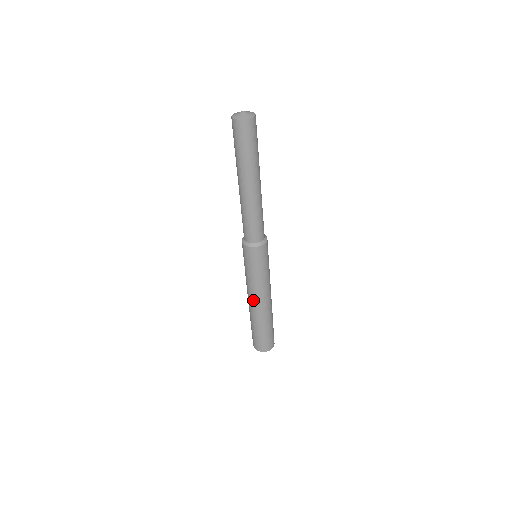
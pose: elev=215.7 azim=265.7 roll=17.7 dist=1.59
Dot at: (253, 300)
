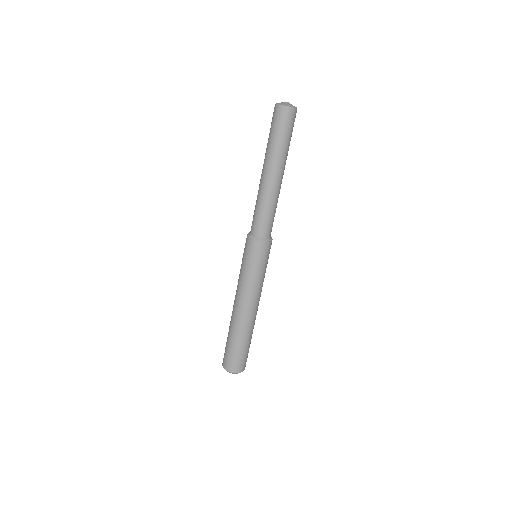
Dot at: (241, 304)
